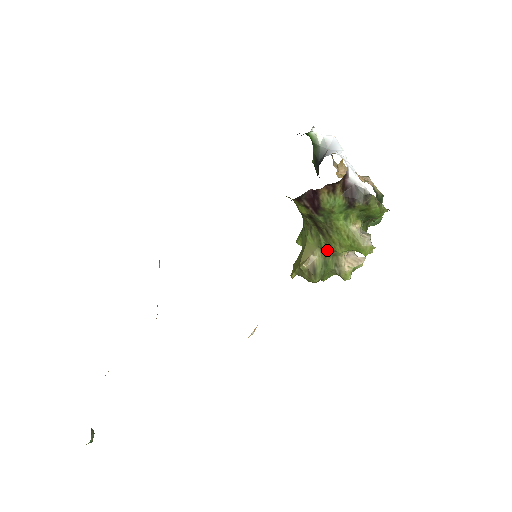
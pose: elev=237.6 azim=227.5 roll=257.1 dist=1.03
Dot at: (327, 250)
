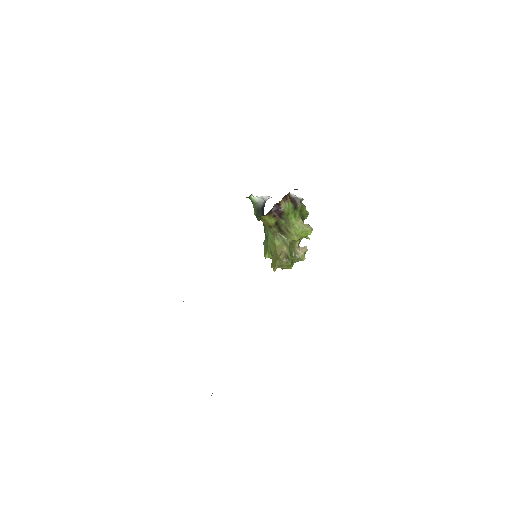
Dot at: (289, 244)
